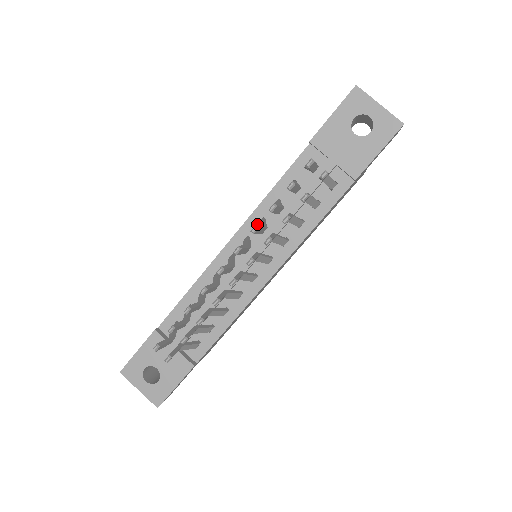
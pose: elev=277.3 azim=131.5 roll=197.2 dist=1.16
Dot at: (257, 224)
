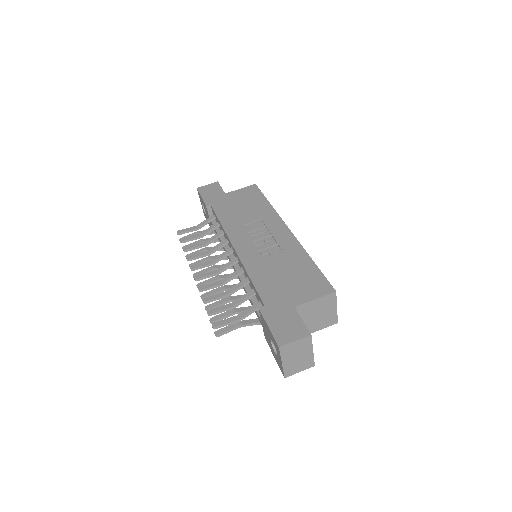
Dot at: (242, 266)
